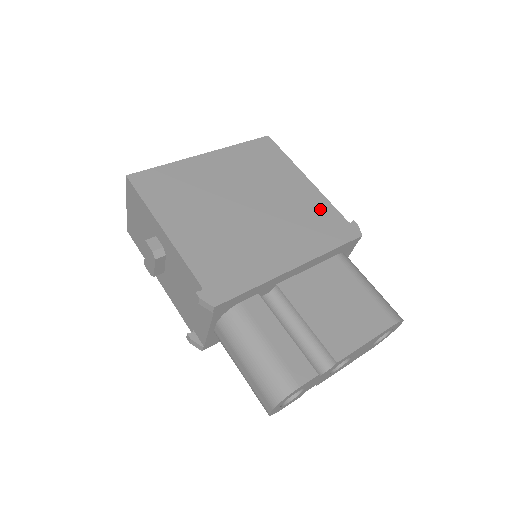
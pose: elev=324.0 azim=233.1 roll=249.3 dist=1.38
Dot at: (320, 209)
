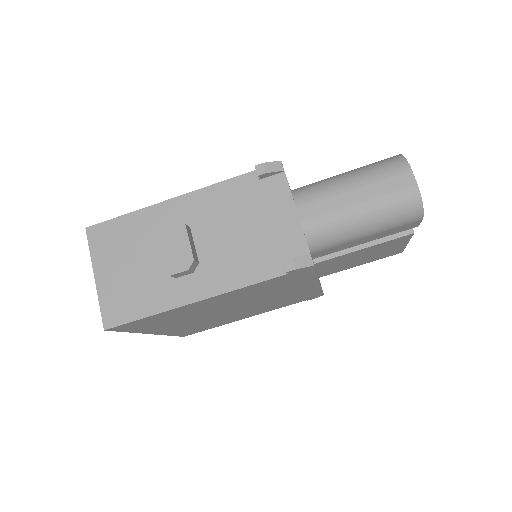
Dot at: occluded
